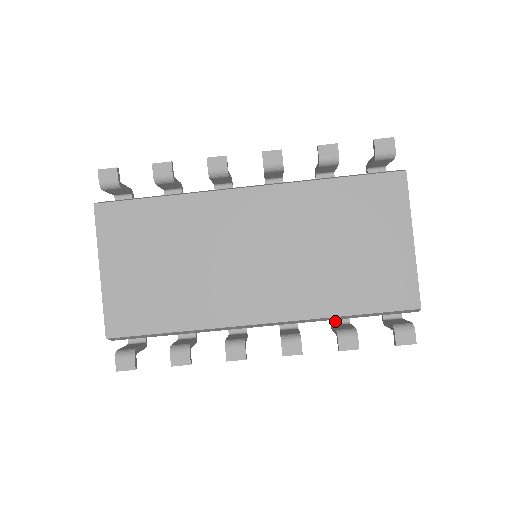
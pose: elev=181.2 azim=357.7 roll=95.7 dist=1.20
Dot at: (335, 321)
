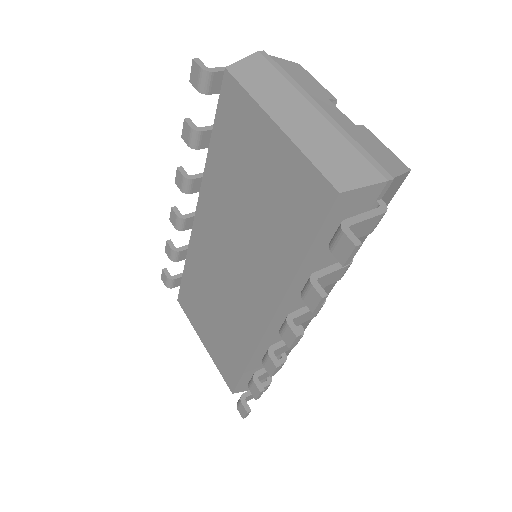
Dot at: occluded
